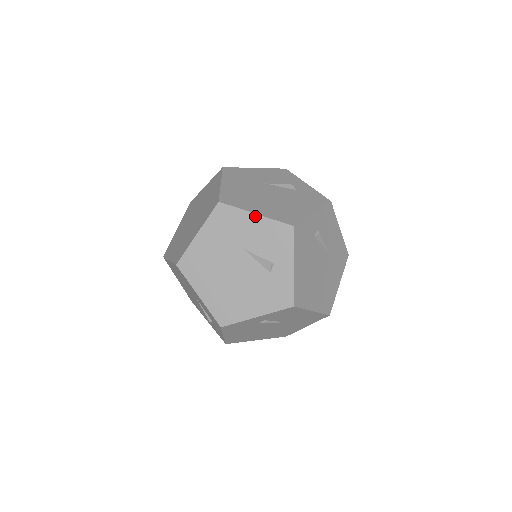
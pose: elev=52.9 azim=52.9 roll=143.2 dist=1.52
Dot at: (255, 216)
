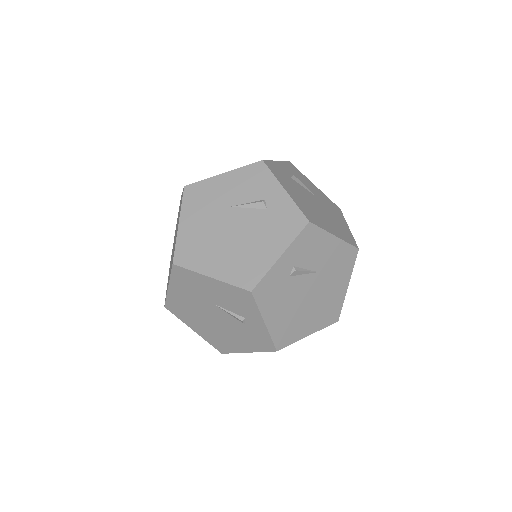
Dot at: (211, 279)
